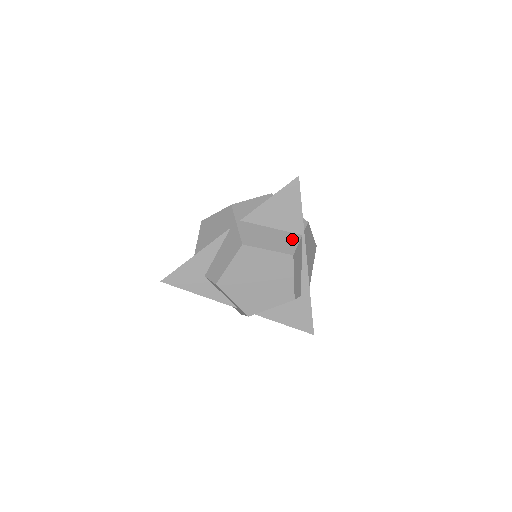
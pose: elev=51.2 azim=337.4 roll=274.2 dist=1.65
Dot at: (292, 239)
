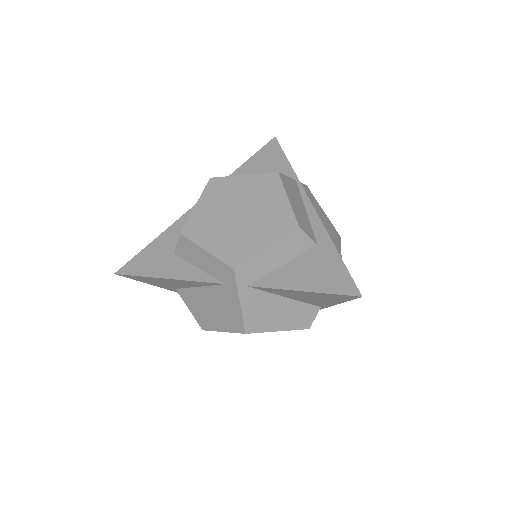
Dot at: occluded
